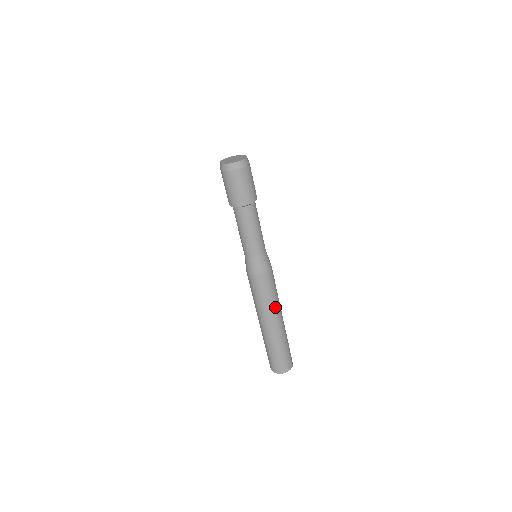
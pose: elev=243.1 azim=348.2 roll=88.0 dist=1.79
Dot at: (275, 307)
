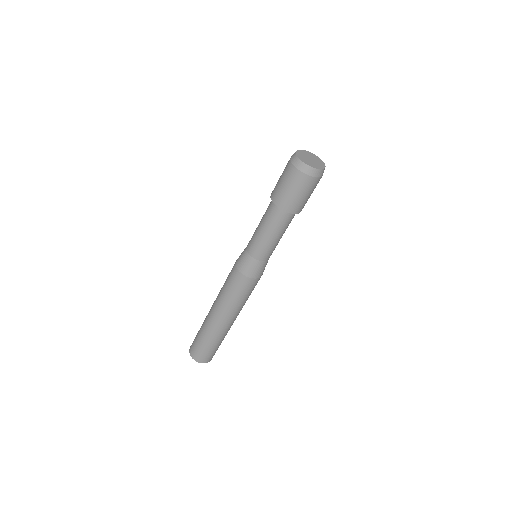
Dot at: occluded
